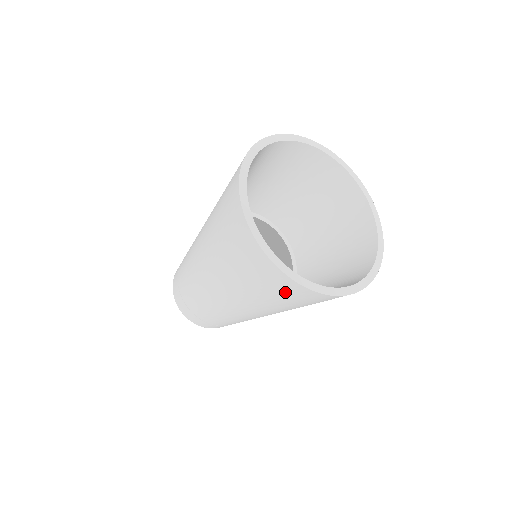
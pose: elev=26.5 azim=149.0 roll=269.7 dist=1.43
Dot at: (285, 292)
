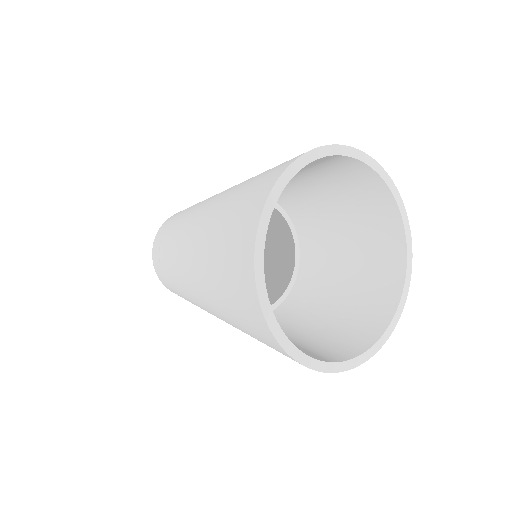
Dot at: occluded
